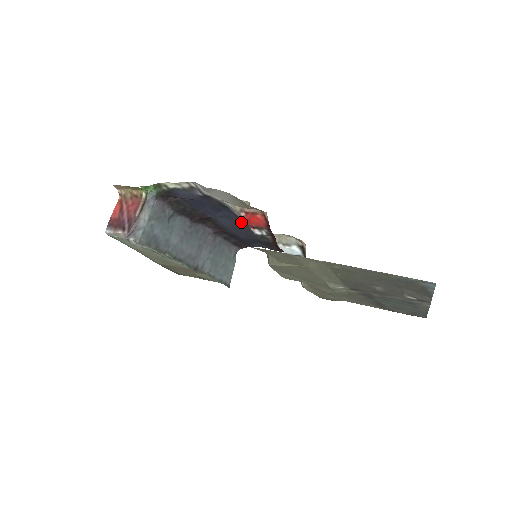
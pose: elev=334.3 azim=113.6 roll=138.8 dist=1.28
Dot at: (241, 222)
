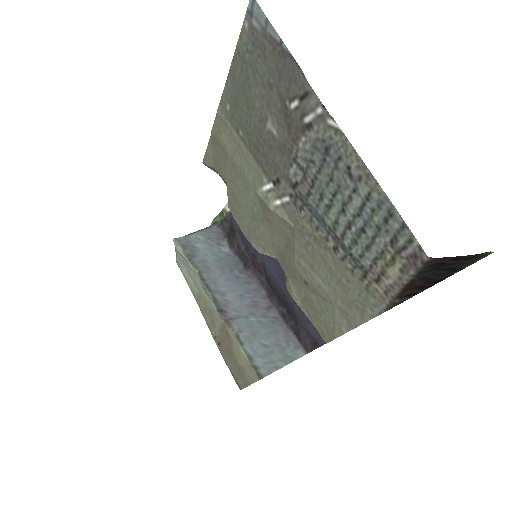
Dot at: occluded
